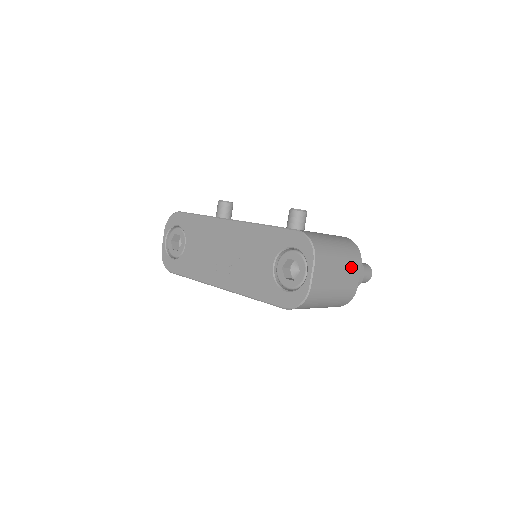
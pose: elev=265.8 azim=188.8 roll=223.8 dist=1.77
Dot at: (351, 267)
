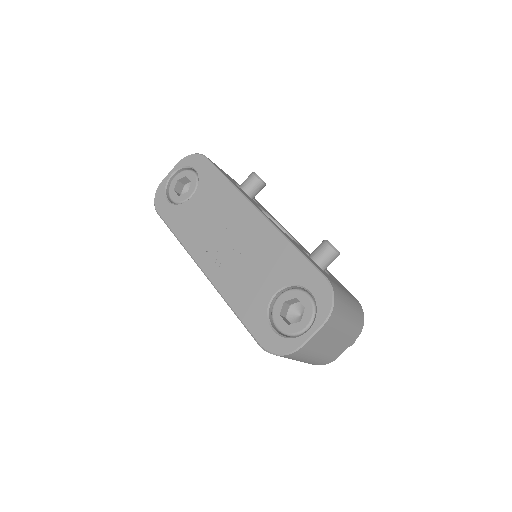
Dot at: (347, 339)
